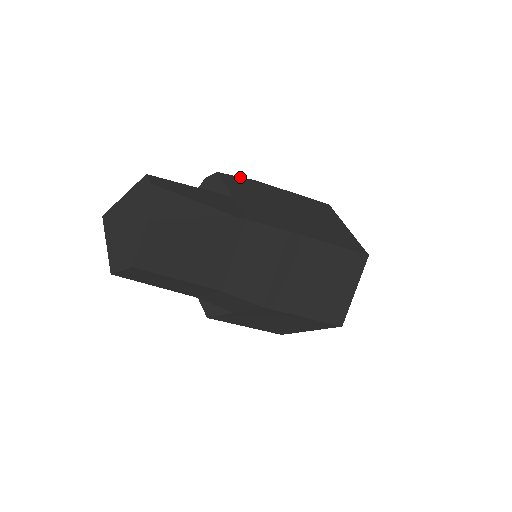
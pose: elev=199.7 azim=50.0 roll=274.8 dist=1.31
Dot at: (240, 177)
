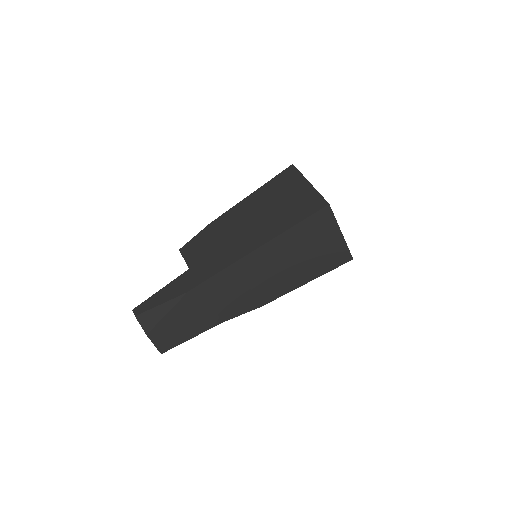
Dot at: (196, 235)
